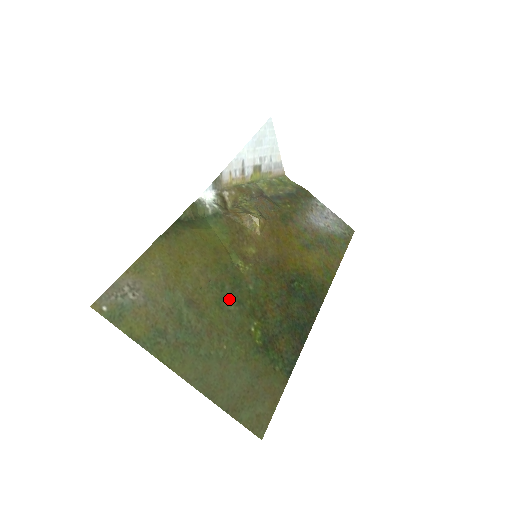
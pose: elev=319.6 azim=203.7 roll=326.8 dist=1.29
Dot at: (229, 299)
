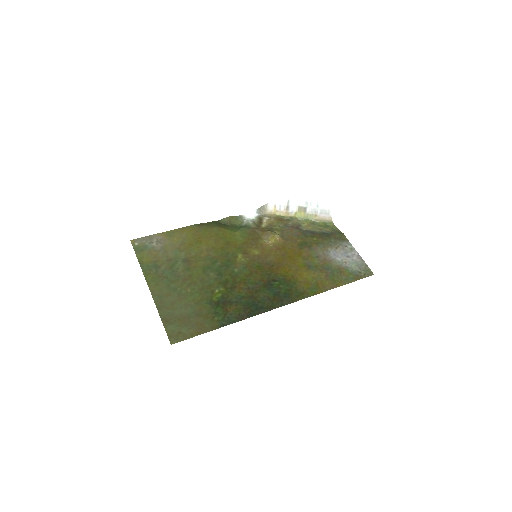
Dot at: (214, 269)
